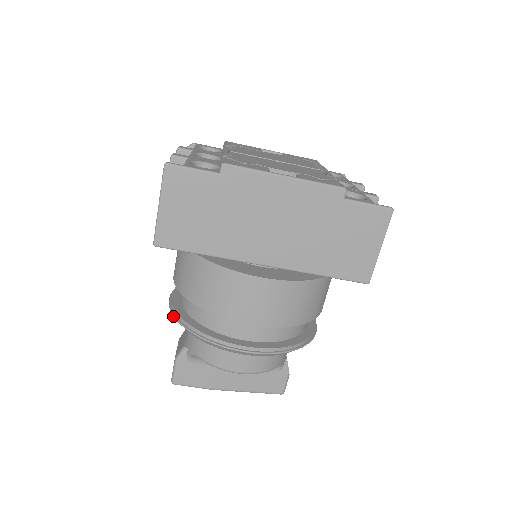
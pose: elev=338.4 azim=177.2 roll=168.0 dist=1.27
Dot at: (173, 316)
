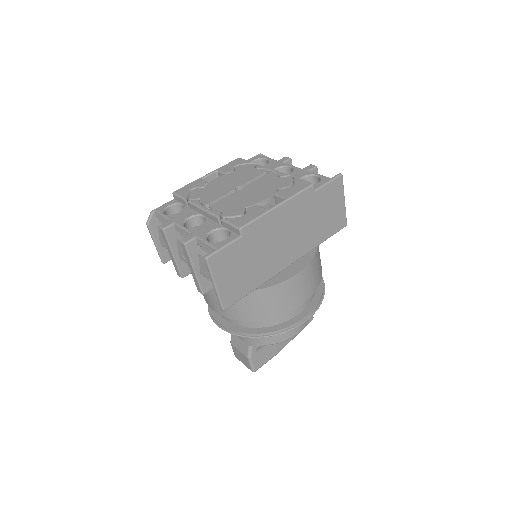
Dot at: occluded
